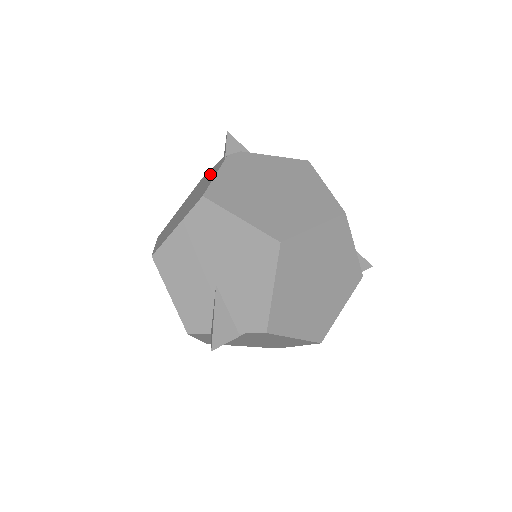
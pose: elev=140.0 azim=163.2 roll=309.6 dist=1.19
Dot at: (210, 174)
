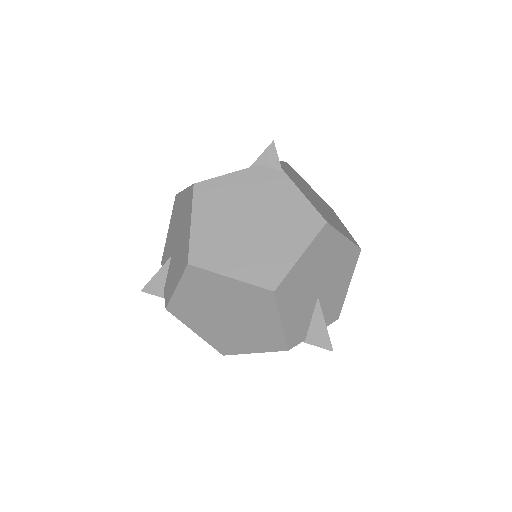
Dot at: (257, 186)
